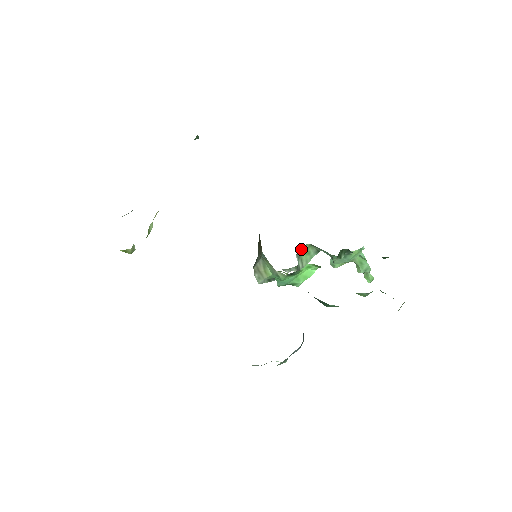
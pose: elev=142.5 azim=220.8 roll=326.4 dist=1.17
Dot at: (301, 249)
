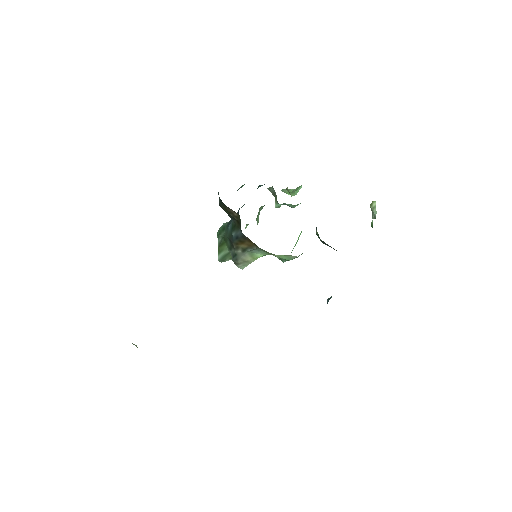
Dot at: occluded
